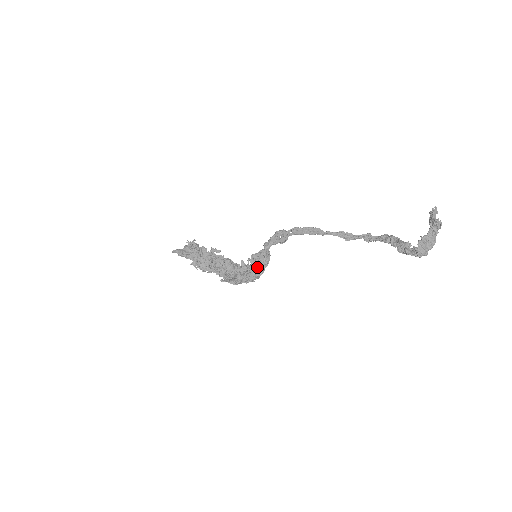
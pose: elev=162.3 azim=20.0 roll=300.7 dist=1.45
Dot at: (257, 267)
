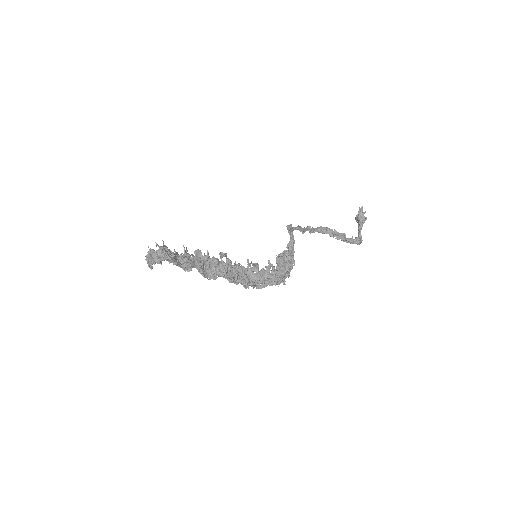
Dot at: (289, 269)
